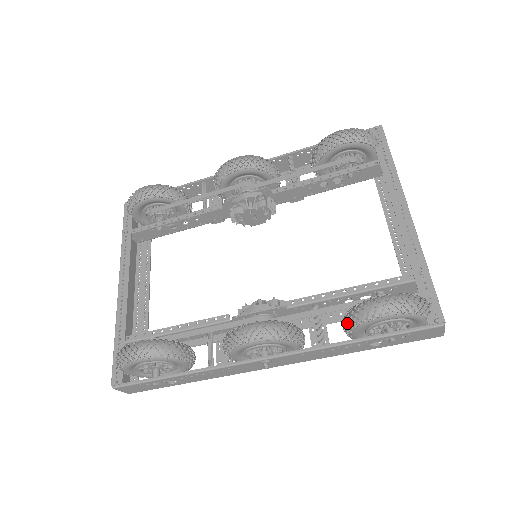
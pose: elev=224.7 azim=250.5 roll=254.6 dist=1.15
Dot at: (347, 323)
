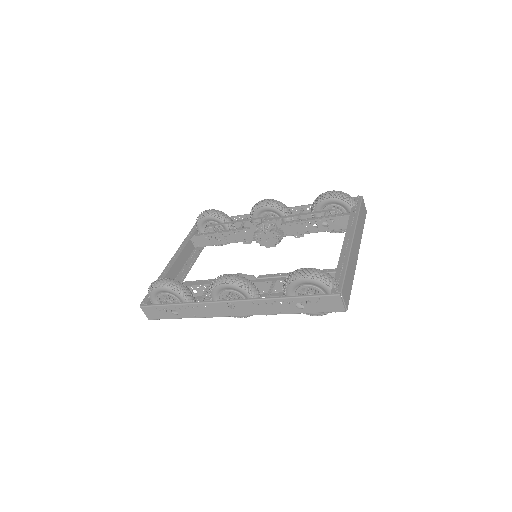
Dot at: (284, 285)
